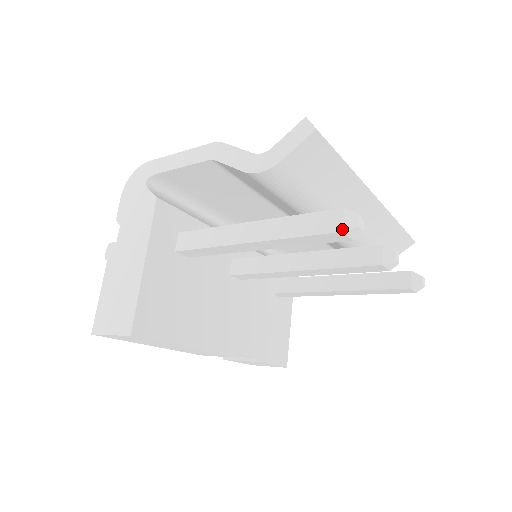
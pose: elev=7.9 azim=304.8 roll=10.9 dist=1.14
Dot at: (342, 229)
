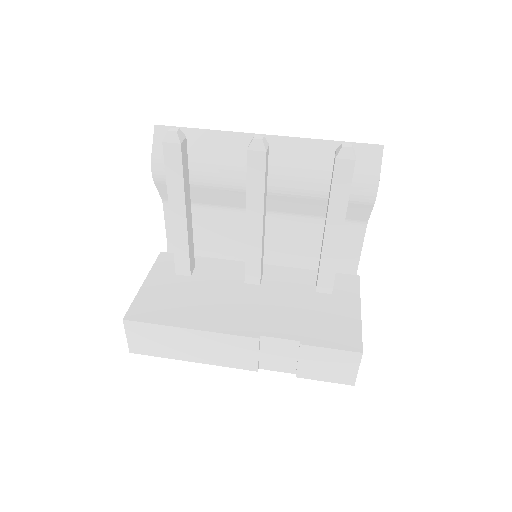
Dot at: (163, 142)
